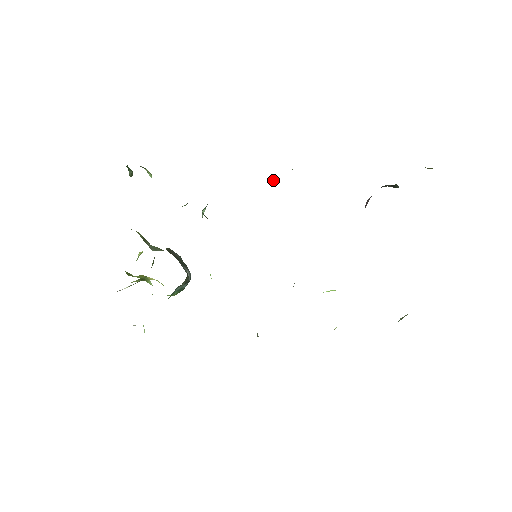
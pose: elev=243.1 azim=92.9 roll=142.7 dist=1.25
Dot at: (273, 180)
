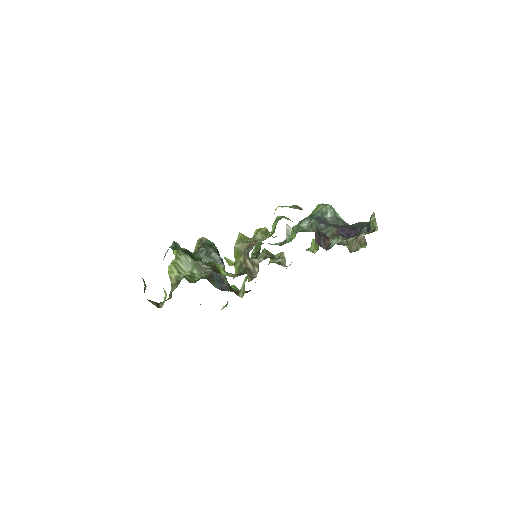
Dot at: (235, 247)
